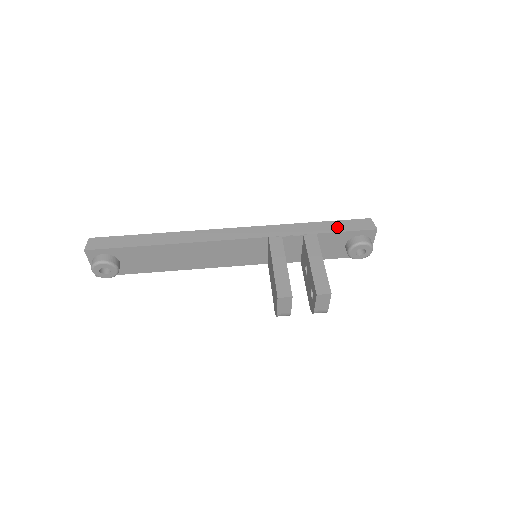
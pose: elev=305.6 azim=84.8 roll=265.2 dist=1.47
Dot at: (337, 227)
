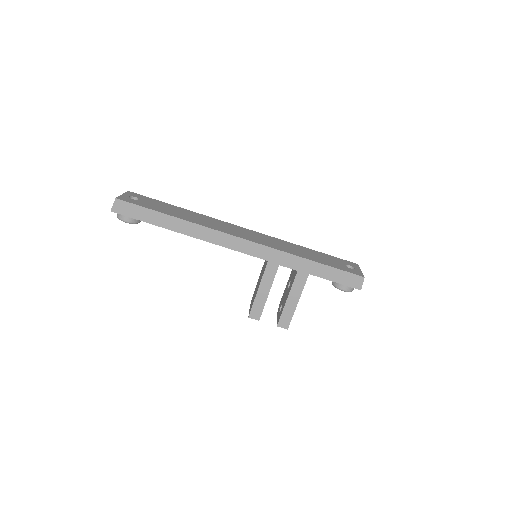
Dot at: (330, 275)
